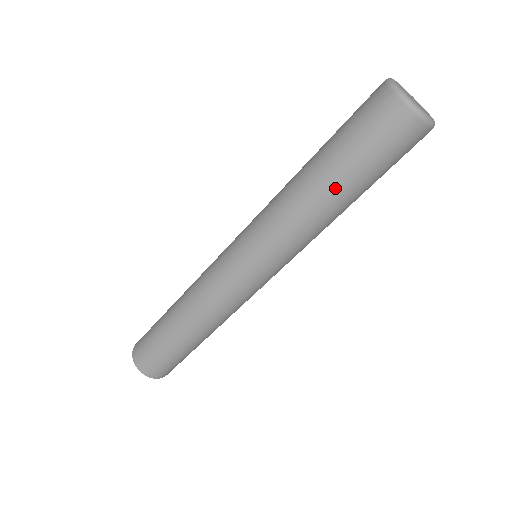
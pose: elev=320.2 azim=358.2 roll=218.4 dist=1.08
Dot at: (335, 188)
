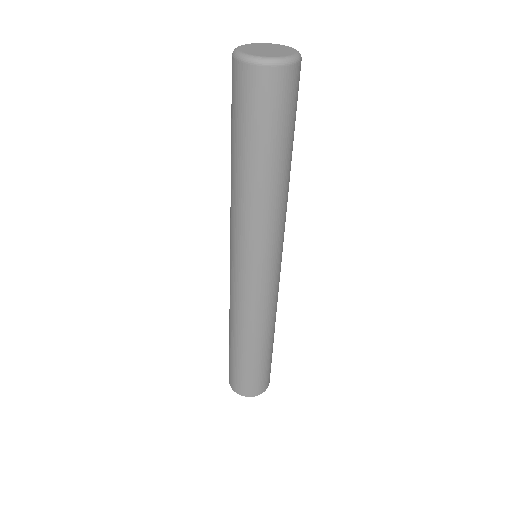
Dot at: (249, 167)
